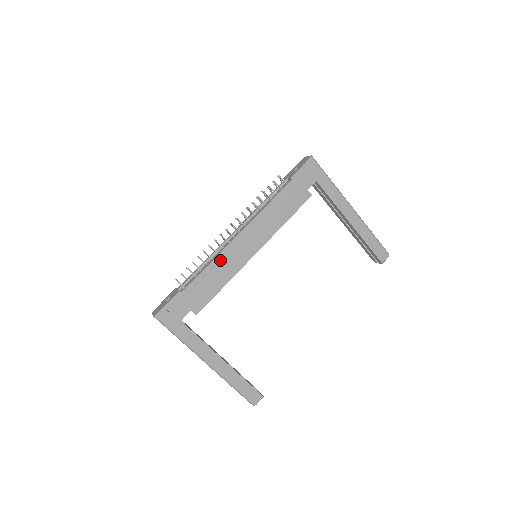
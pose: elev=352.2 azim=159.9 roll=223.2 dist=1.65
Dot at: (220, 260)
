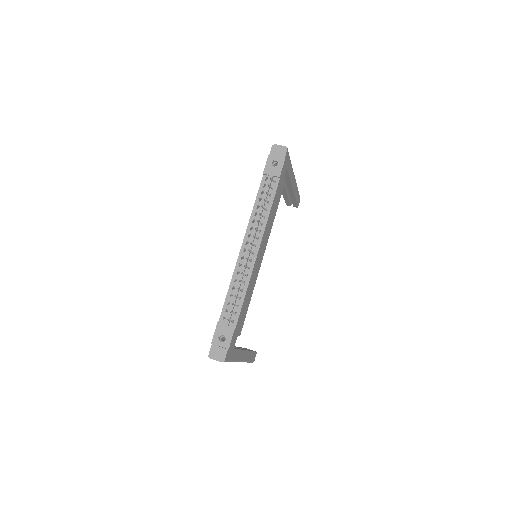
Dot at: (251, 281)
